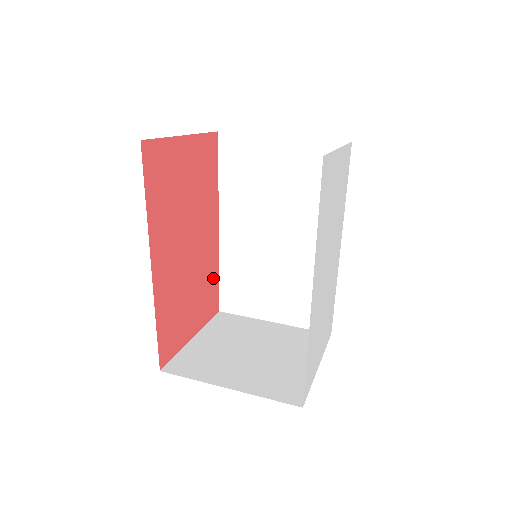
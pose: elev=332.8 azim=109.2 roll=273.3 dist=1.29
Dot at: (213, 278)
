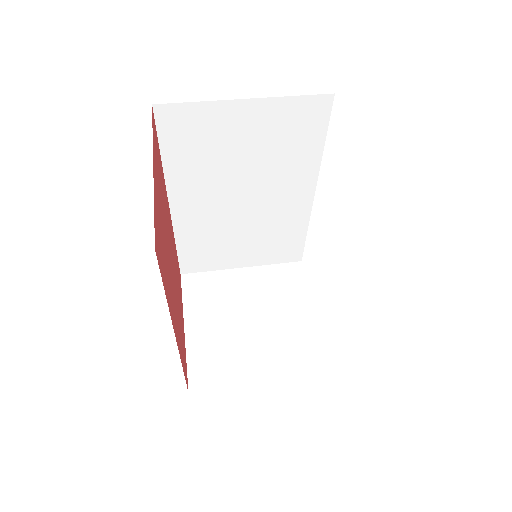
Dot at: (176, 257)
